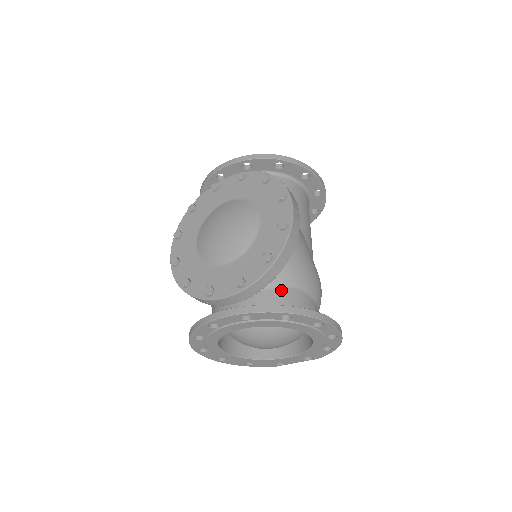
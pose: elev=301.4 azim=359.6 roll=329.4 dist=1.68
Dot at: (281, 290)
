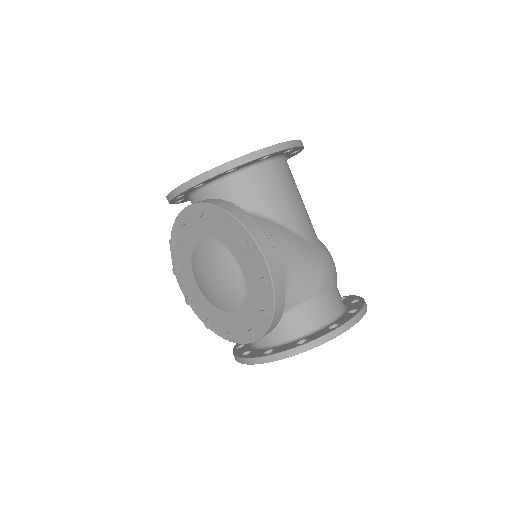
Dot at: (291, 313)
